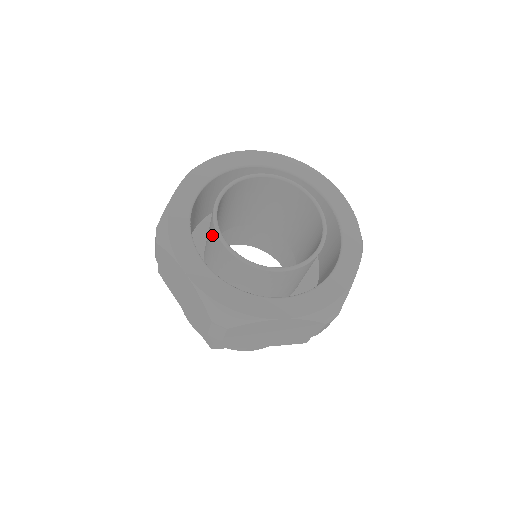
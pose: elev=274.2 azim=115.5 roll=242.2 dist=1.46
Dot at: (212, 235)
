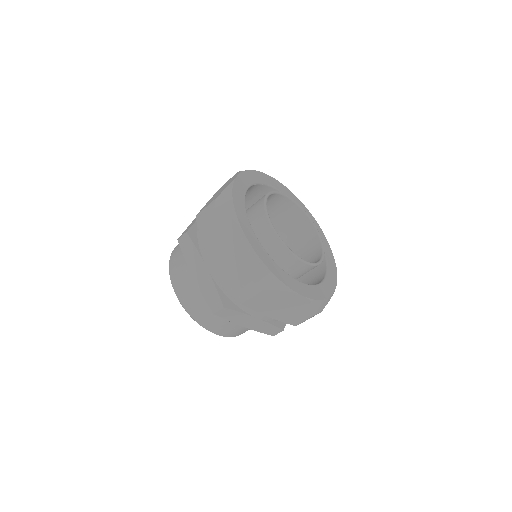
Dot at: occluded
